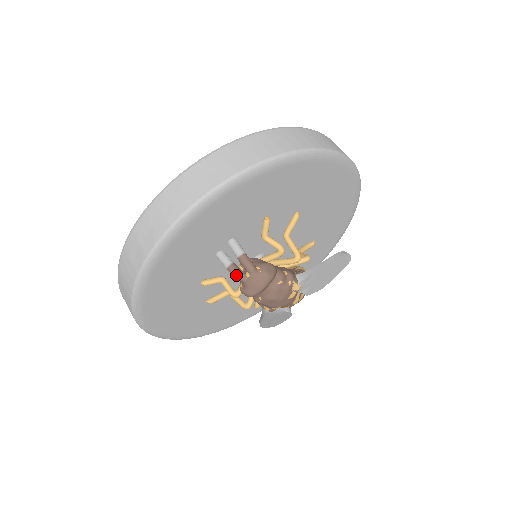
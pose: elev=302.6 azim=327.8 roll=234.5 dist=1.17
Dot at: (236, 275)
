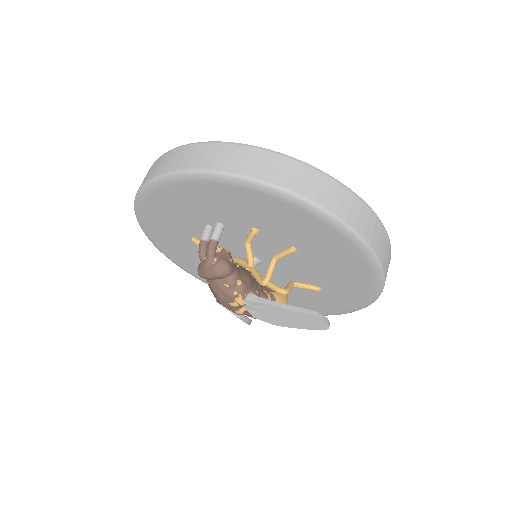
Dot at: (199, 251)
